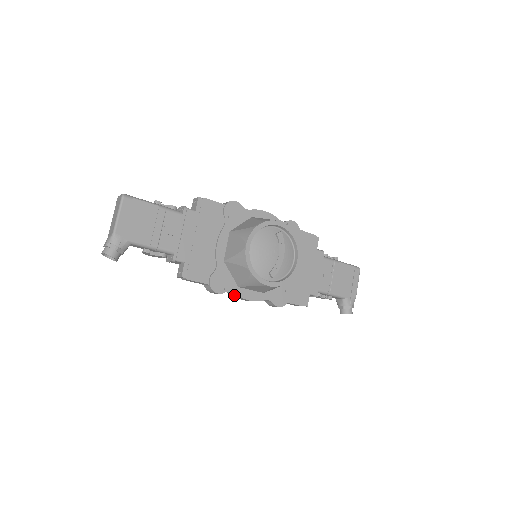
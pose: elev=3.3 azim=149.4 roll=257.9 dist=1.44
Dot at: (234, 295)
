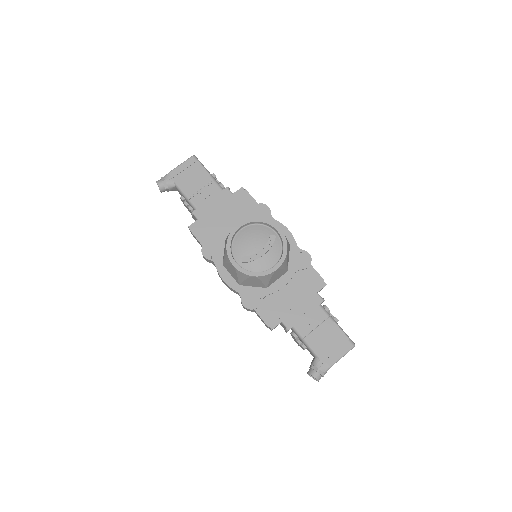
Dot at: (217, 271)
